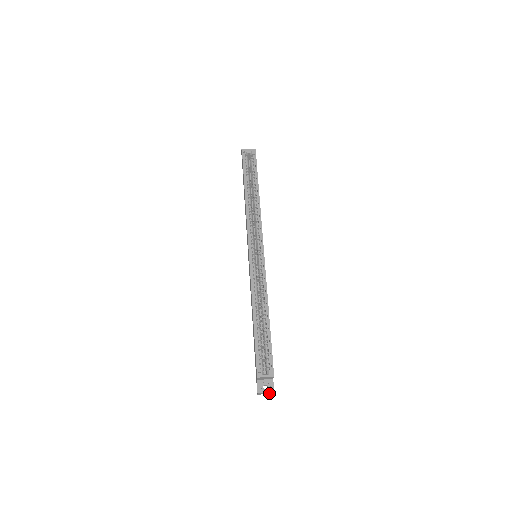
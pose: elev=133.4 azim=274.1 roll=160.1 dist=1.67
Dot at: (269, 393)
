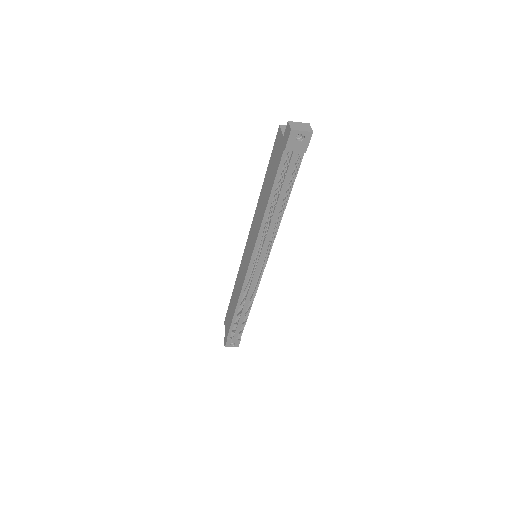
Dot at: (305, 129)
